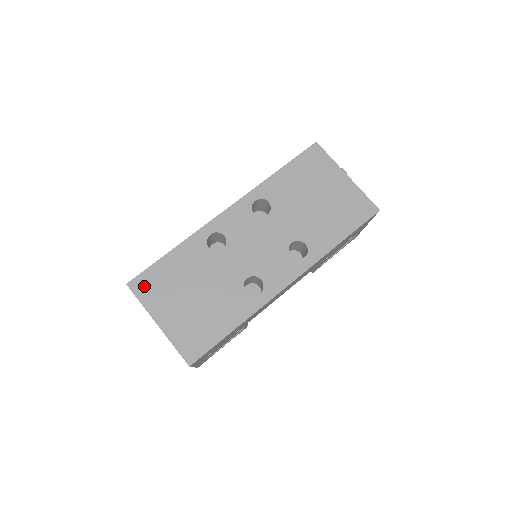
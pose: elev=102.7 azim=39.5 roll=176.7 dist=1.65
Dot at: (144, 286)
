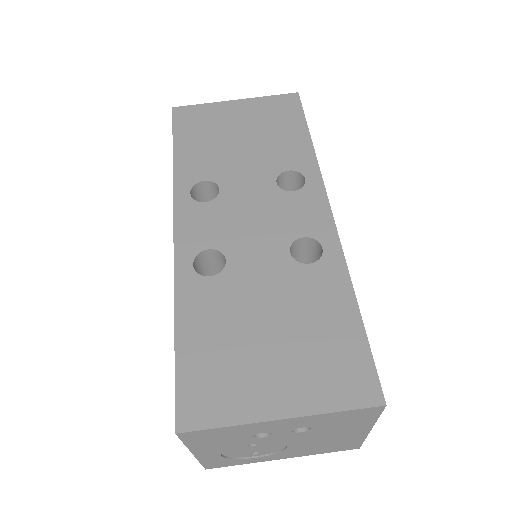
Dot at: (201, 404)
